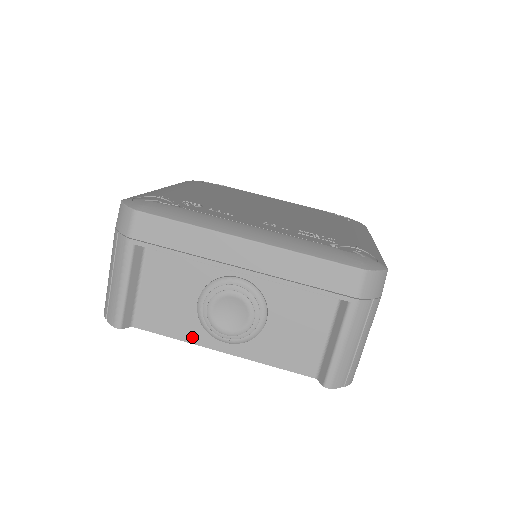
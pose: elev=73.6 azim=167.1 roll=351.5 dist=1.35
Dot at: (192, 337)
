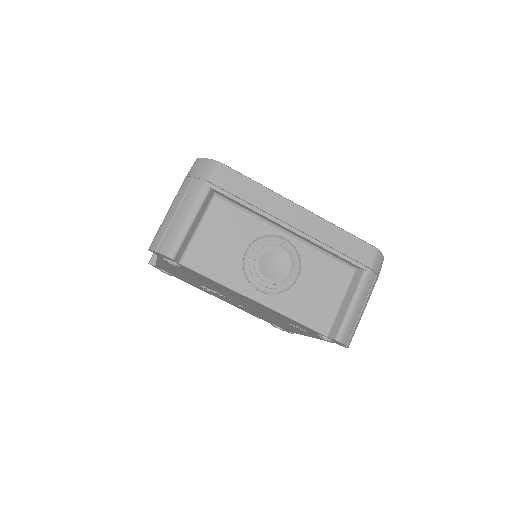
Dot at: (232, 283)
